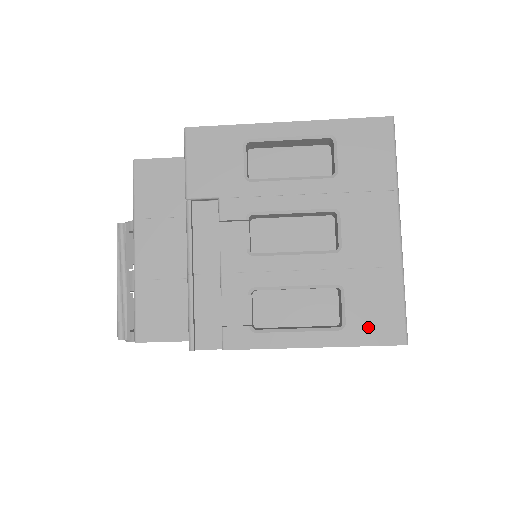
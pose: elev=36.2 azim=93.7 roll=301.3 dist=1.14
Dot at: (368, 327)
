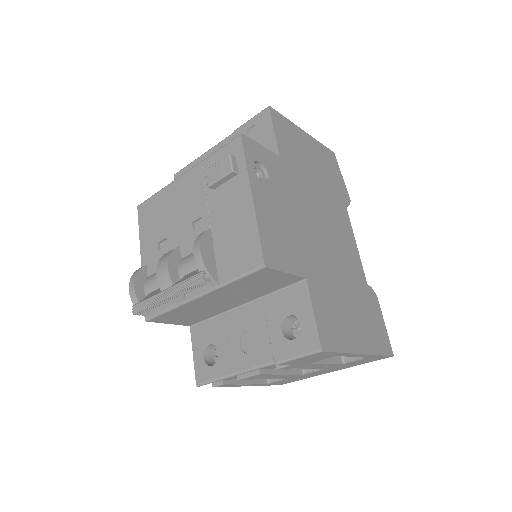
Dot at: occluded
